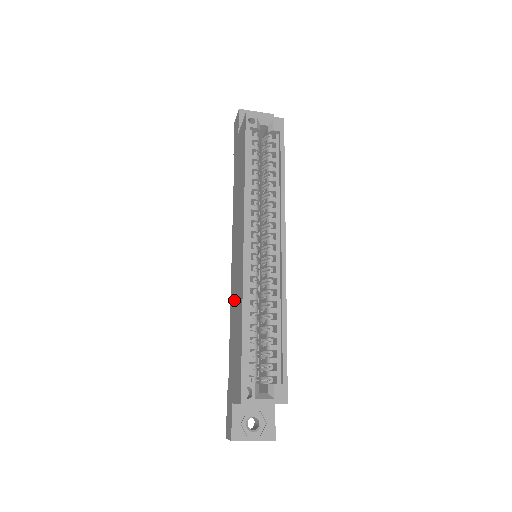
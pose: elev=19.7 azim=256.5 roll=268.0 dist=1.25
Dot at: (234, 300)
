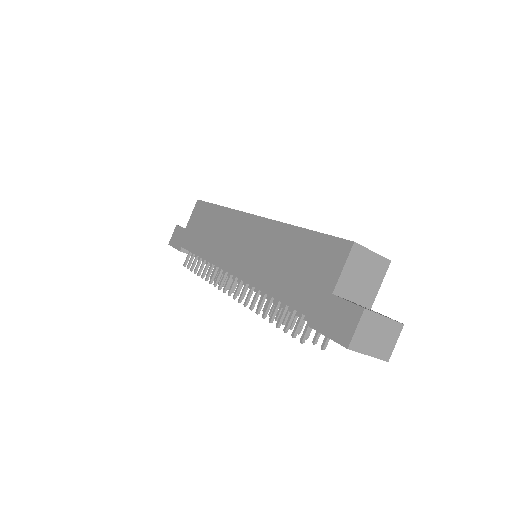
Dot at: (262, 262)
